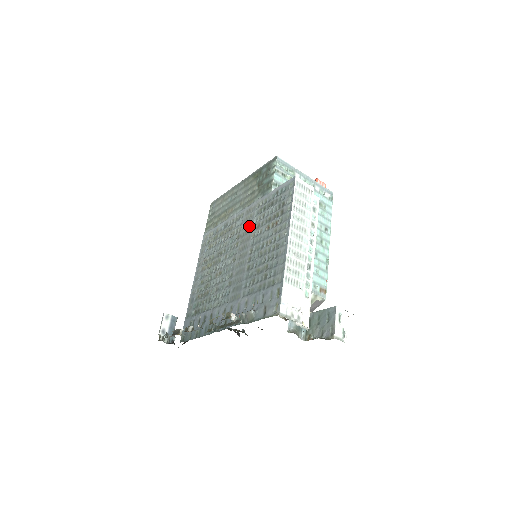
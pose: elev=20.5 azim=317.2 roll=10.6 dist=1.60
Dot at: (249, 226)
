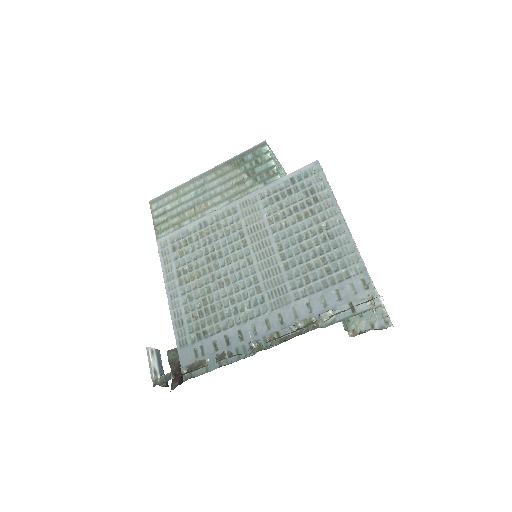
Dot at: (258, 220)
